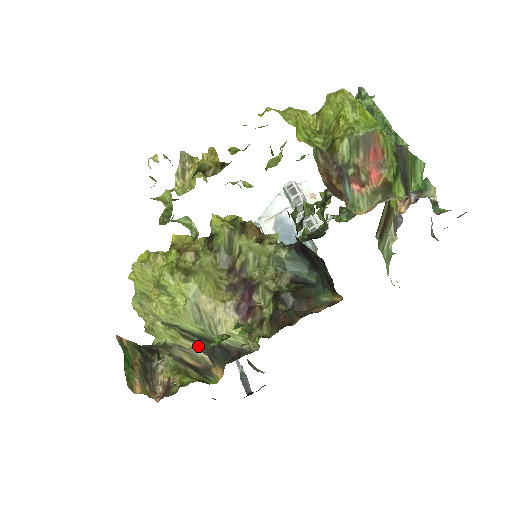
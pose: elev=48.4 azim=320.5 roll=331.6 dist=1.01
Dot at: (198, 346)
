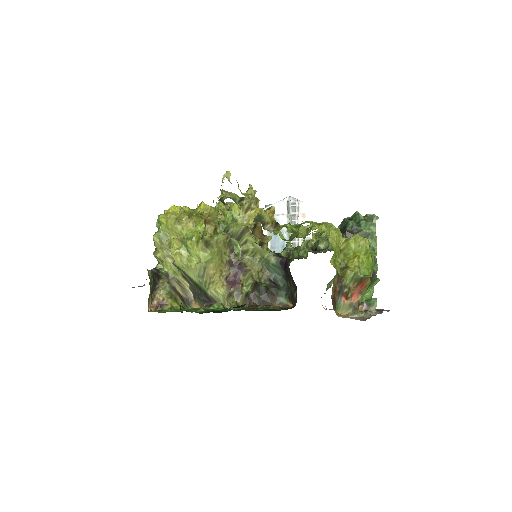
Dot at: (190, 285)
